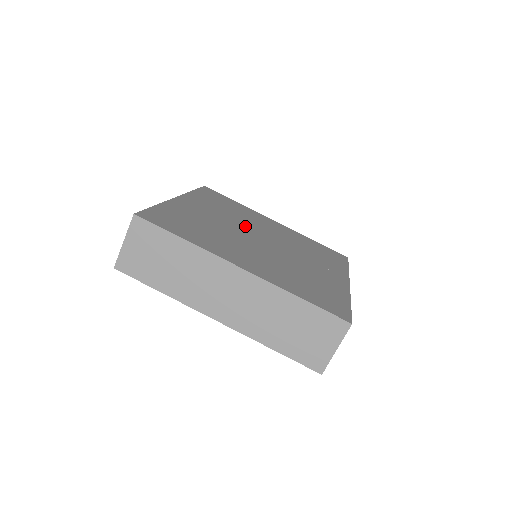
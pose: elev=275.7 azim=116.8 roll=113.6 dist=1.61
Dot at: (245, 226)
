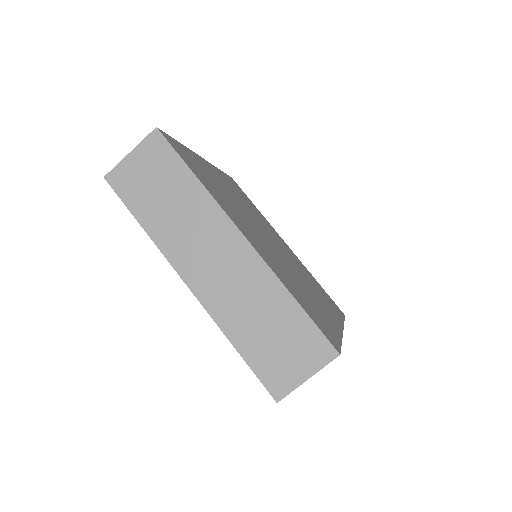
Dot at: (258, 222)
